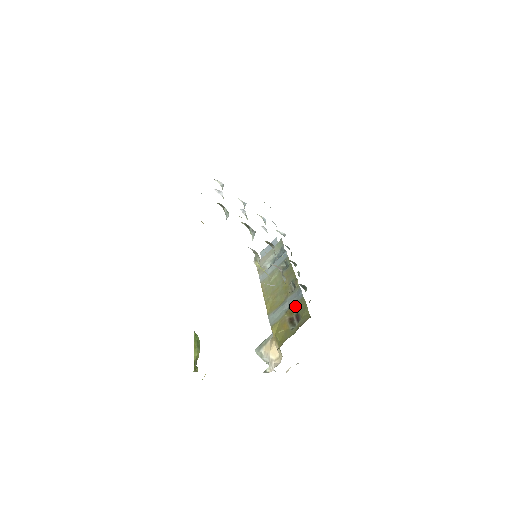
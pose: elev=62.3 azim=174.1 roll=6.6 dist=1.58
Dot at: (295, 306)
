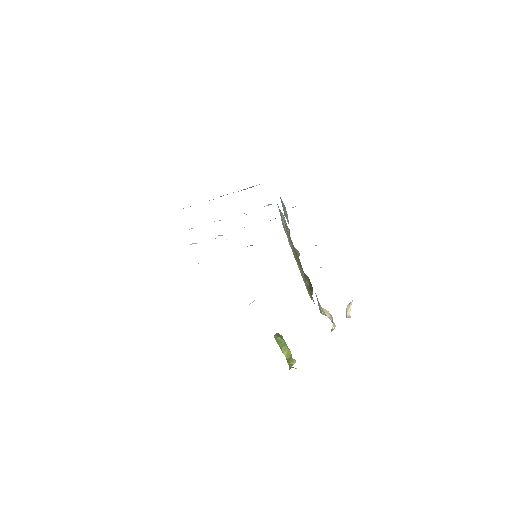
Dot at: occluded
